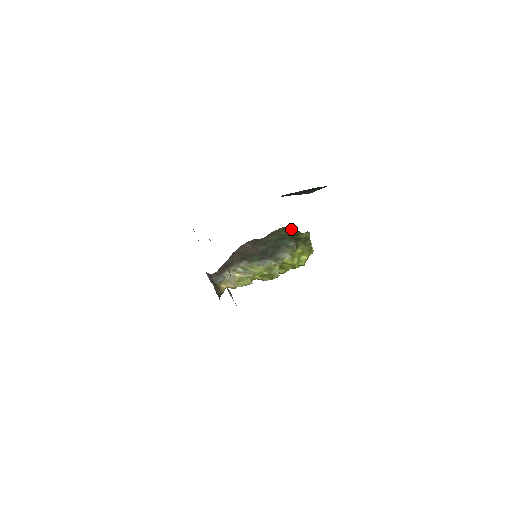
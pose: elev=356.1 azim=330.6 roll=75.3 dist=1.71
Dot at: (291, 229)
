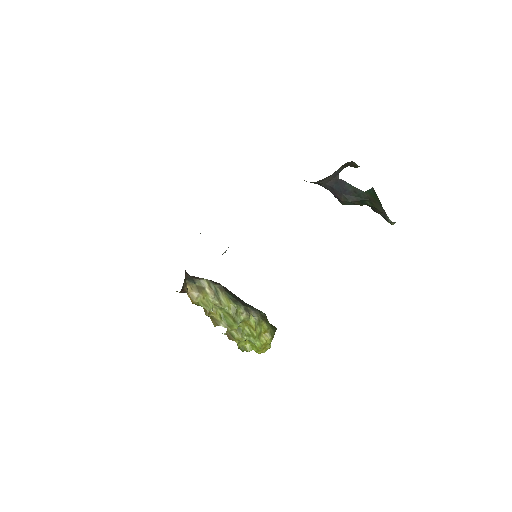
Dot at: occluded
